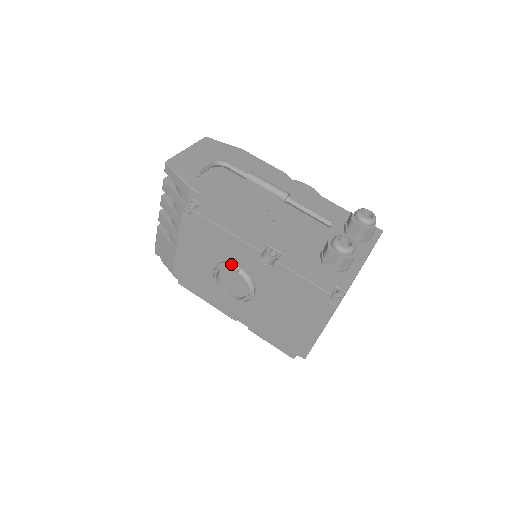
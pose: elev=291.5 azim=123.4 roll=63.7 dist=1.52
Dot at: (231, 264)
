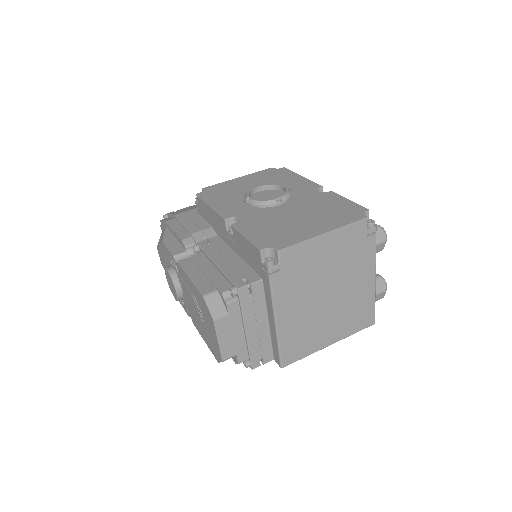
Dot at: (284, 186)
